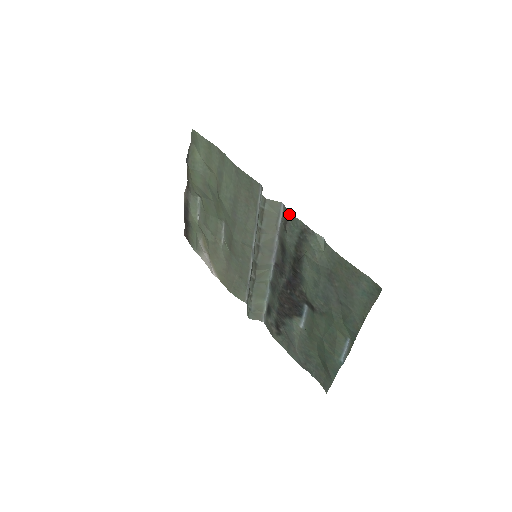
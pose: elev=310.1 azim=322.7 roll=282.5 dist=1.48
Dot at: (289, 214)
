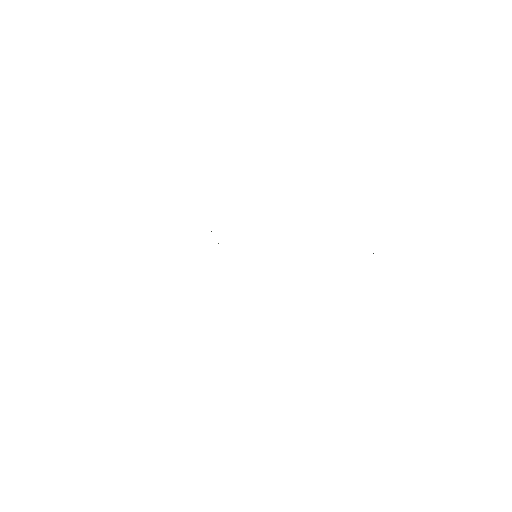
Dot at: occluded
